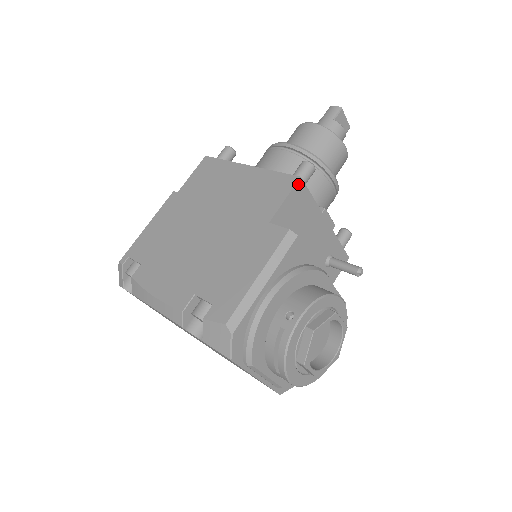
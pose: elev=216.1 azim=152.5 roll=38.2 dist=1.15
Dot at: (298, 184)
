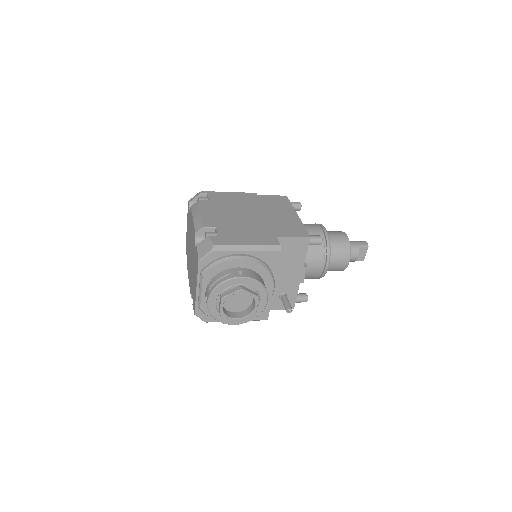
Dot at: (306, 238)
